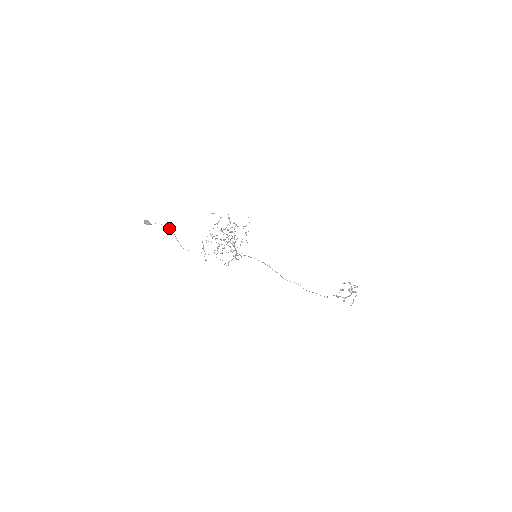
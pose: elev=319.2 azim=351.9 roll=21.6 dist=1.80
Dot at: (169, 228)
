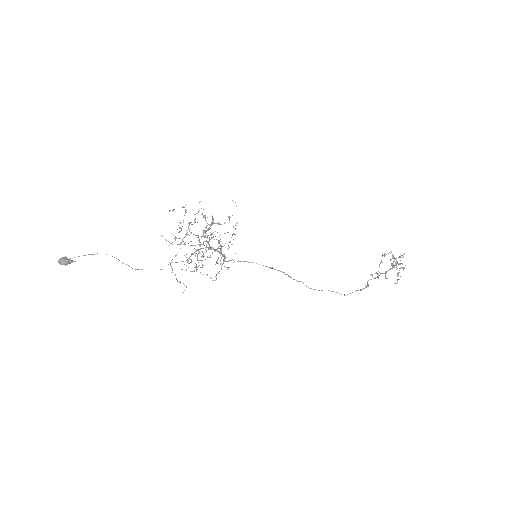
Dot at: occluded
